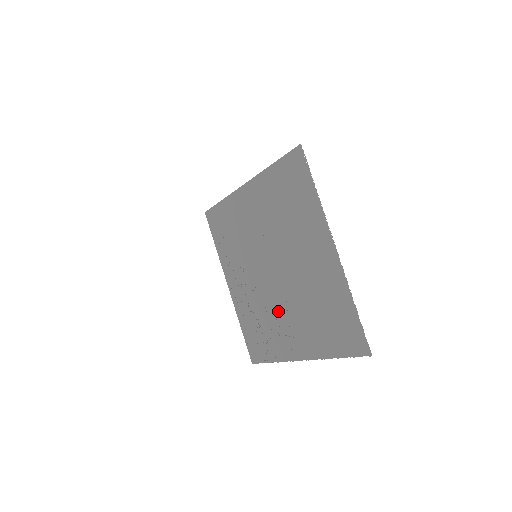
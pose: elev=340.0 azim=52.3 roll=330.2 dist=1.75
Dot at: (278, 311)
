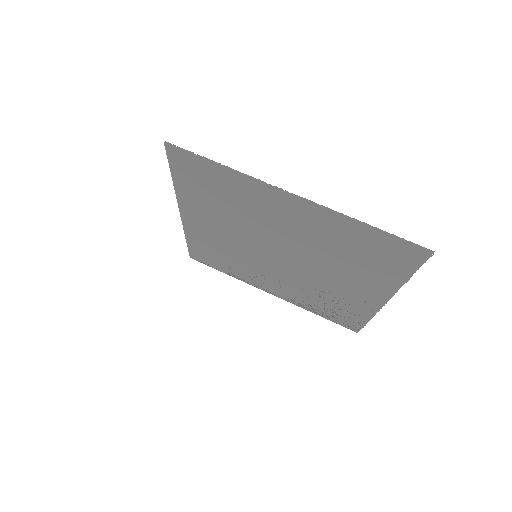
Dot at: (322, 281)
